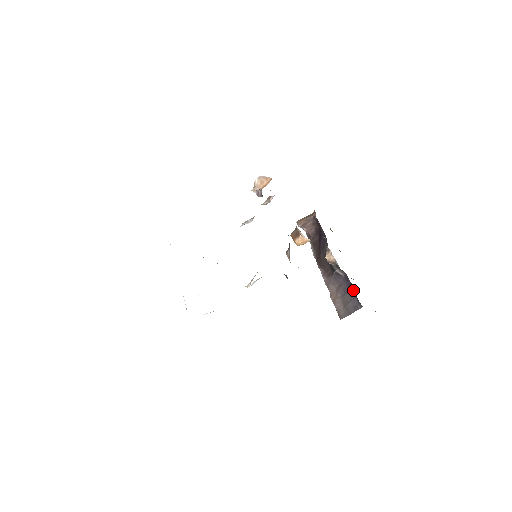
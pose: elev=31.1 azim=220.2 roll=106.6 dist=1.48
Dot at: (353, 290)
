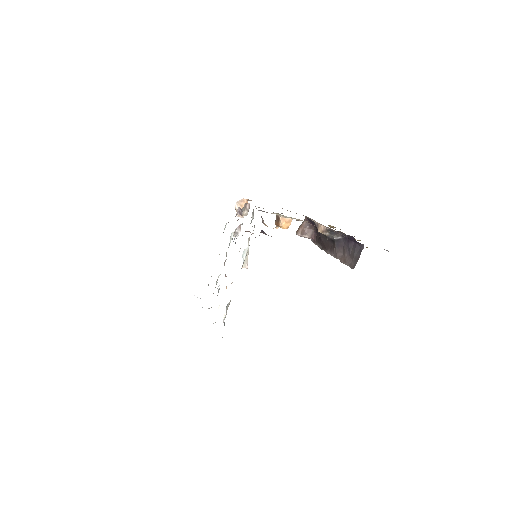
Dot at: (352, 241)
